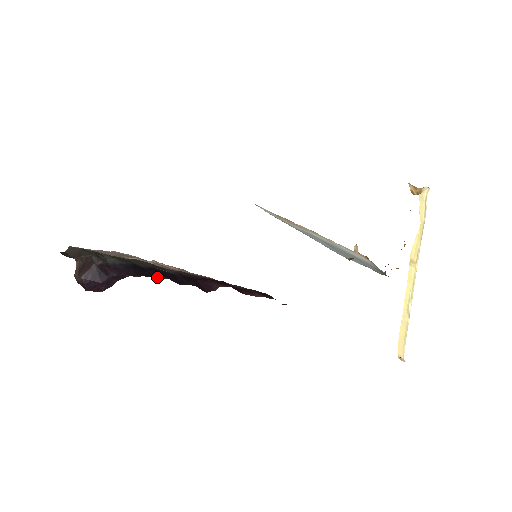
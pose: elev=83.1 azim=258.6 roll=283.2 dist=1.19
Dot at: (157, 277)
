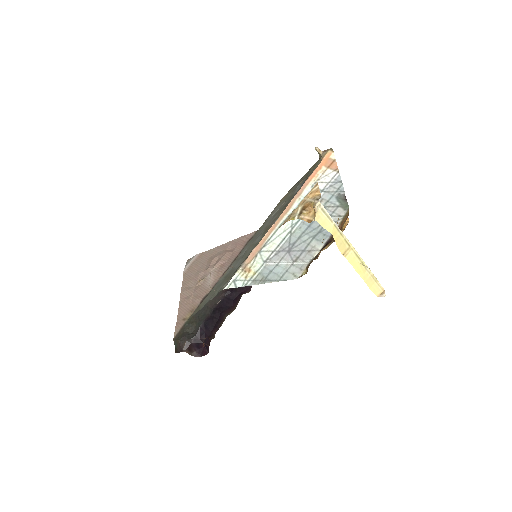
Dot at: (221, 320)
